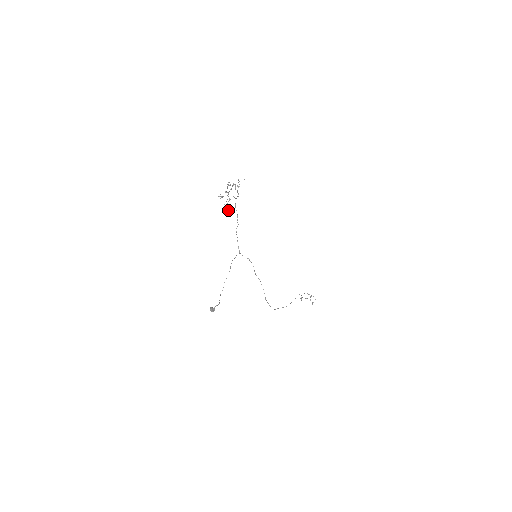
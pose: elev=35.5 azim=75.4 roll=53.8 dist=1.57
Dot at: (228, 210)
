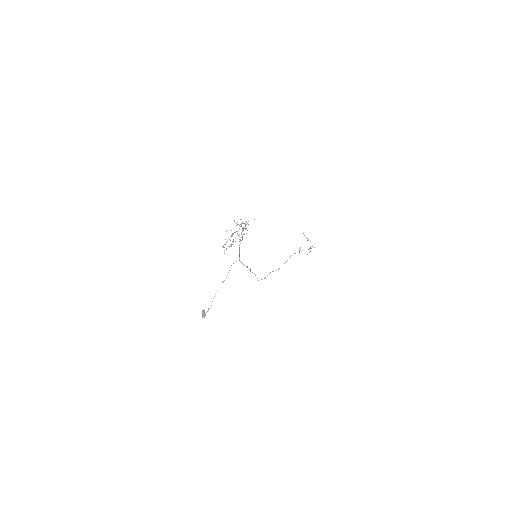
Dot at: (231, 246)
